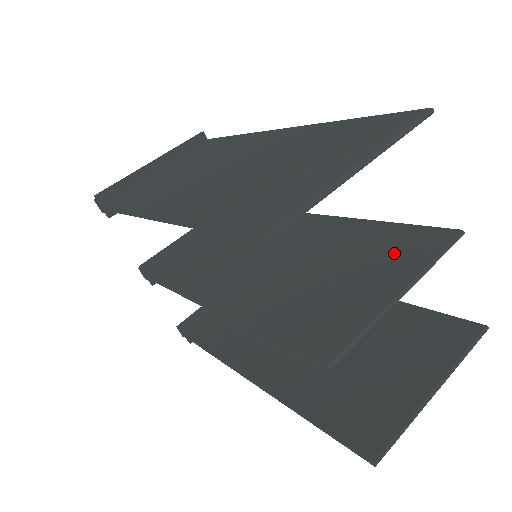
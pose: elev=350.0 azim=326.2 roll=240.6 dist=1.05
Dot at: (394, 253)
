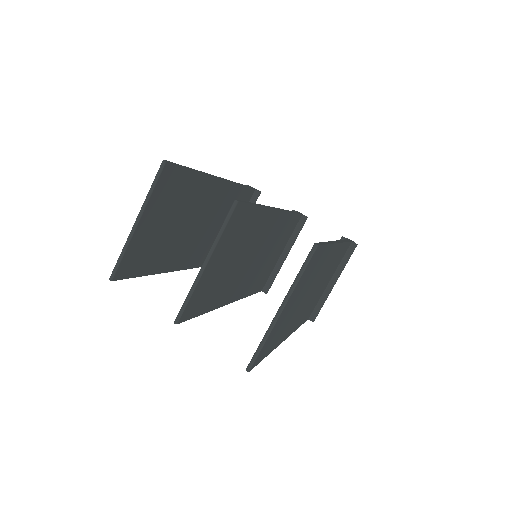
Dot at: occluded
